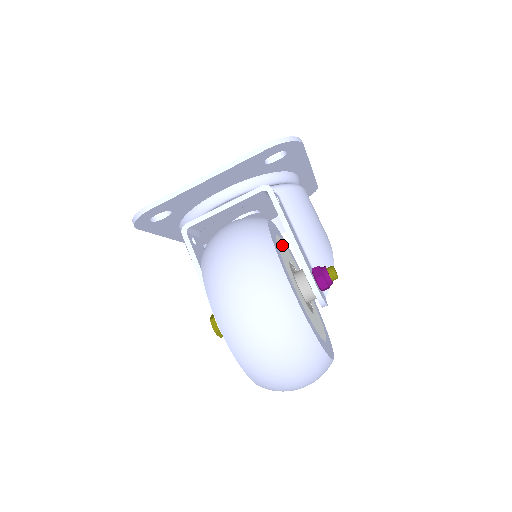
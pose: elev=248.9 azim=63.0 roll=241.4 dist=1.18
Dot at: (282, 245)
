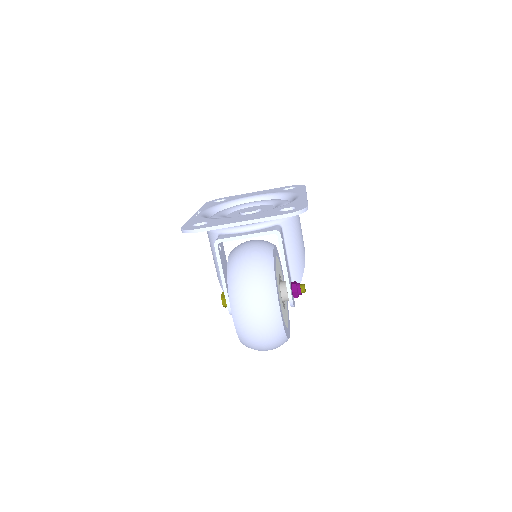
Dot at: occluded
